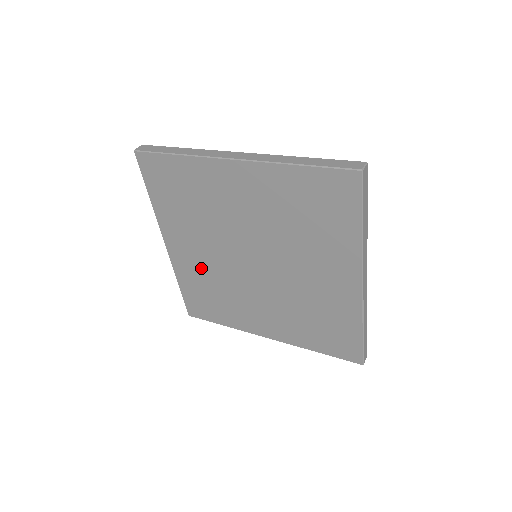
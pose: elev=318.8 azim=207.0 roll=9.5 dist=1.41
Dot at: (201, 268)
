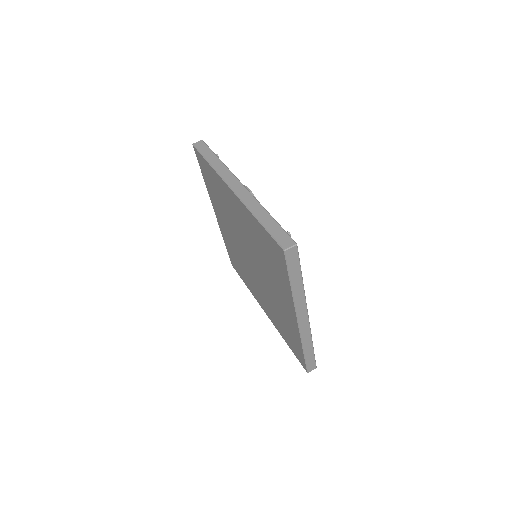
Dot at: (231, 242)
